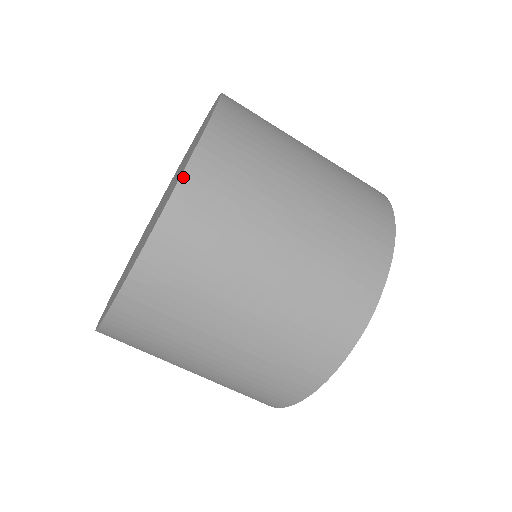
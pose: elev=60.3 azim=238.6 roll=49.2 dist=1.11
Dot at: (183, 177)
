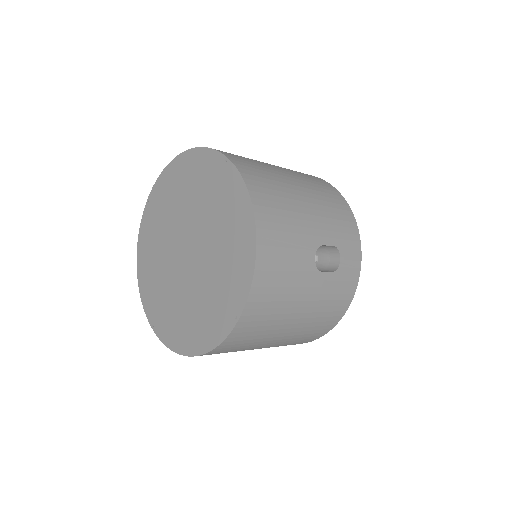
Dot at: (173, 350)
